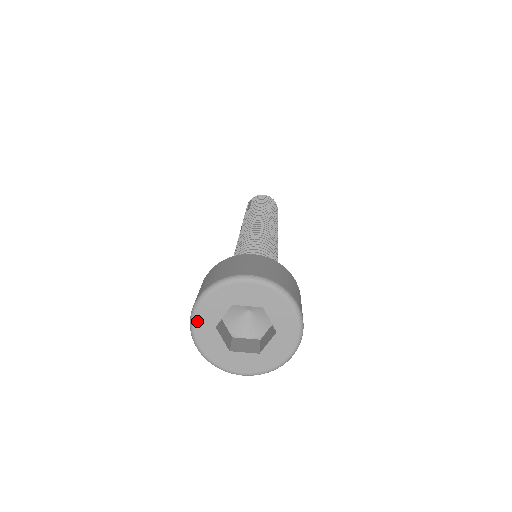
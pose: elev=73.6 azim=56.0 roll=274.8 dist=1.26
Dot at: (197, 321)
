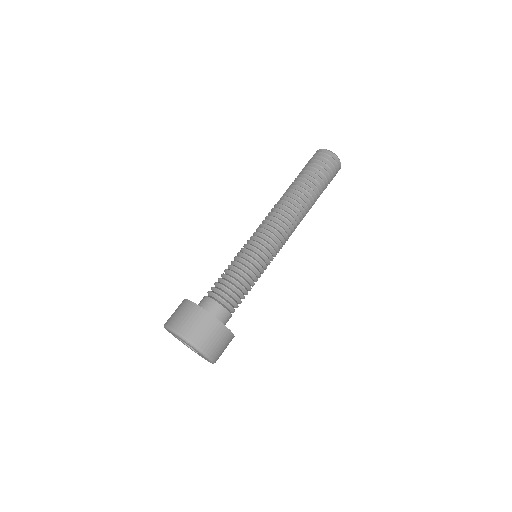
Dot at: (167, 330)
